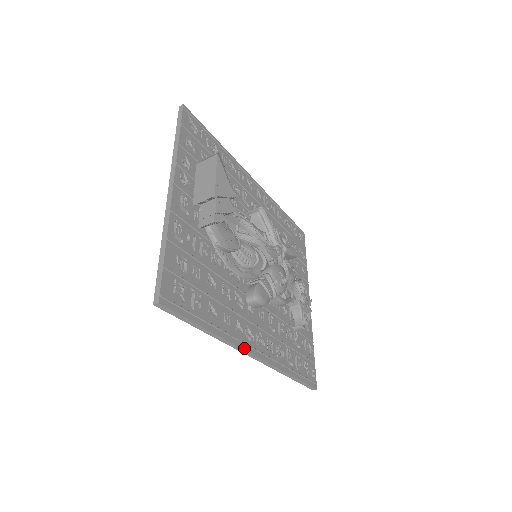
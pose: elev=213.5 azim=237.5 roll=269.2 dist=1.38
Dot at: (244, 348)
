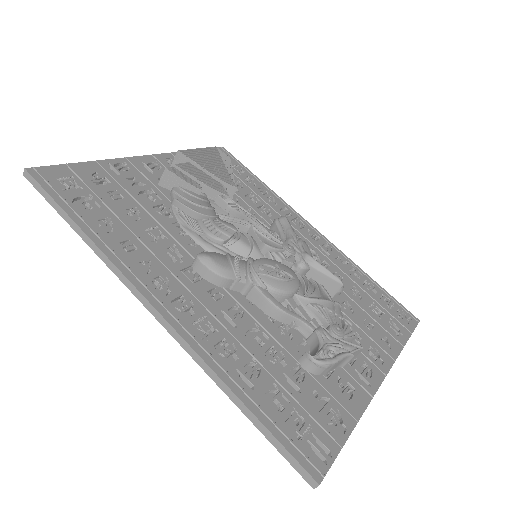
Dot at: (135, 284)
